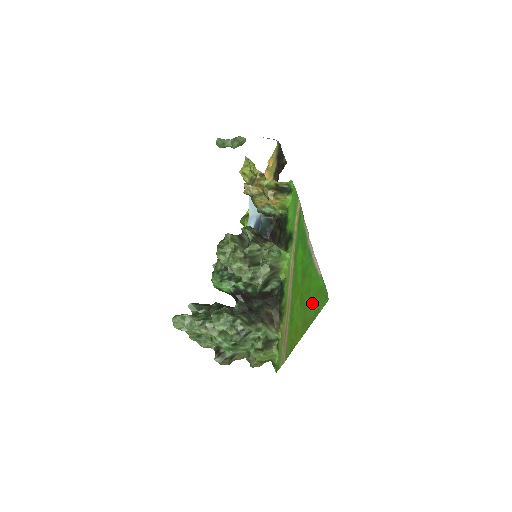
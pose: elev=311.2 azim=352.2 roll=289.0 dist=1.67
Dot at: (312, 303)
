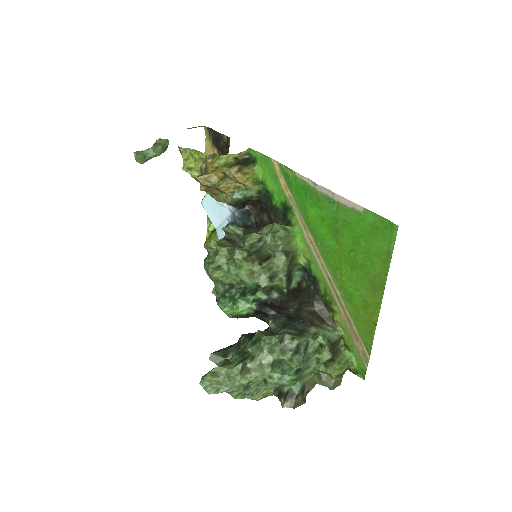
Dot at: (371, 253)
